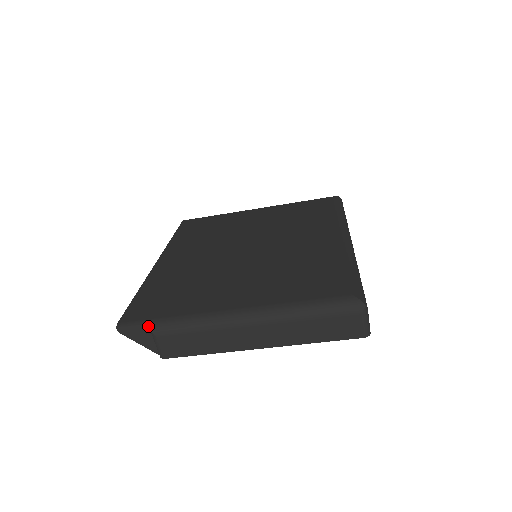
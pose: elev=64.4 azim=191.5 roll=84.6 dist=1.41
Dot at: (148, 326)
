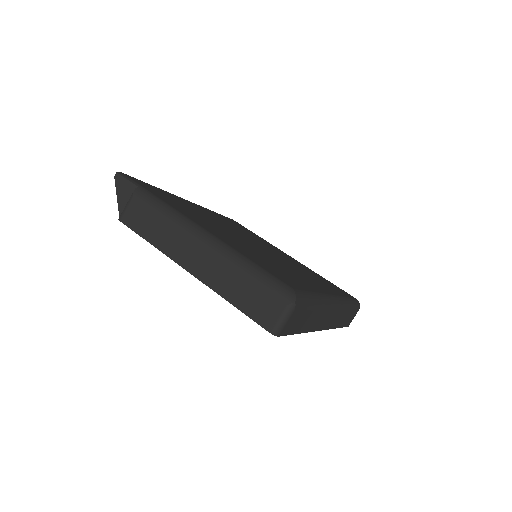
Dot at: (136, 188)
